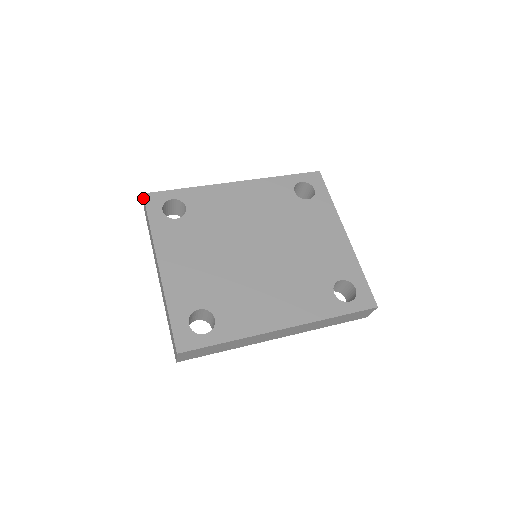
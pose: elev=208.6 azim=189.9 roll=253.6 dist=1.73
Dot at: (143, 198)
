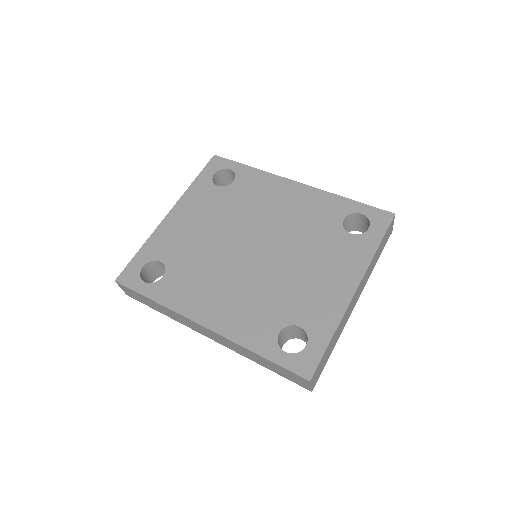
Dot at: occluded
